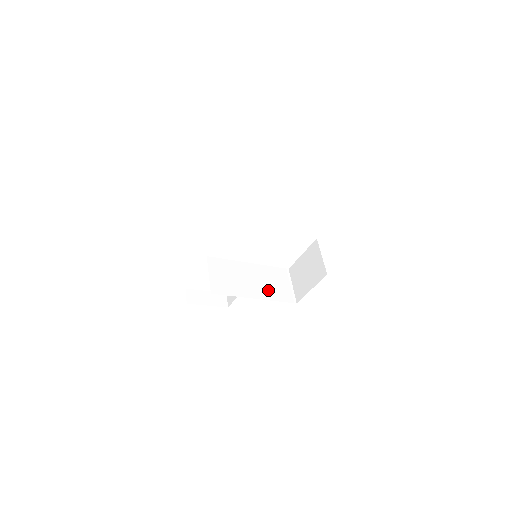
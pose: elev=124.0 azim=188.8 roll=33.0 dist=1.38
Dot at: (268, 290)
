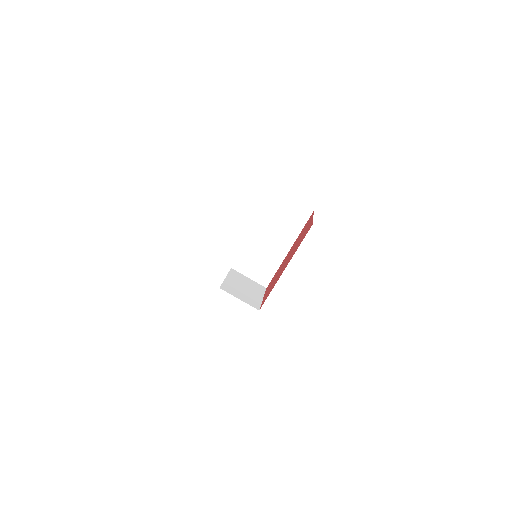
Dot at: (287, 232)
